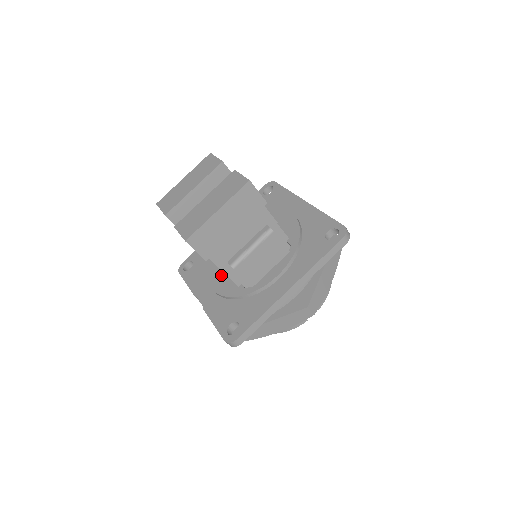
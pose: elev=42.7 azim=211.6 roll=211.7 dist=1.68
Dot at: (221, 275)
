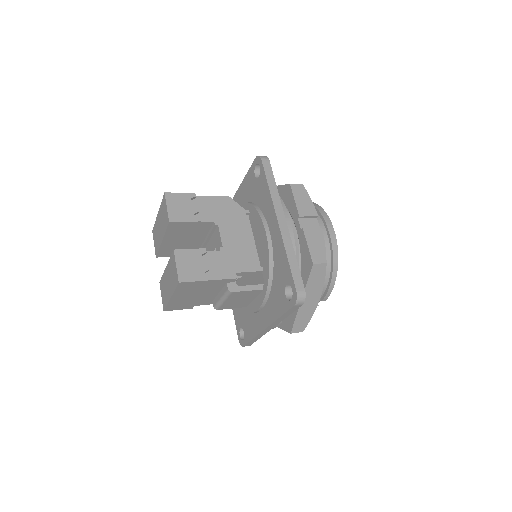
Dot at: occluded
